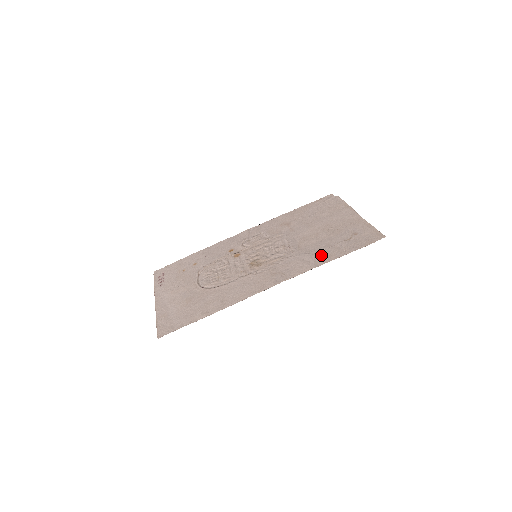
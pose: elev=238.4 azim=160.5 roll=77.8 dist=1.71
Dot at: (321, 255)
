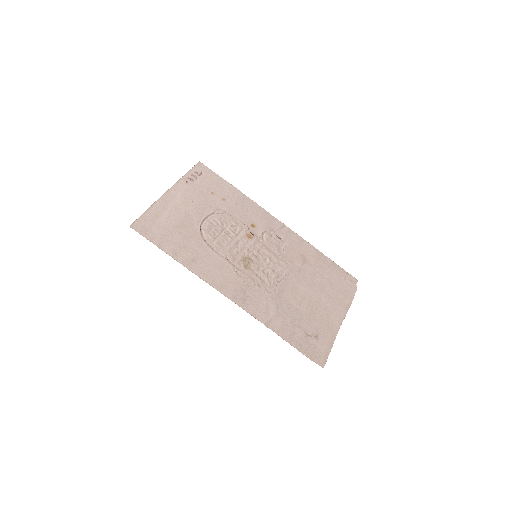
Dot at: (280, 320)
